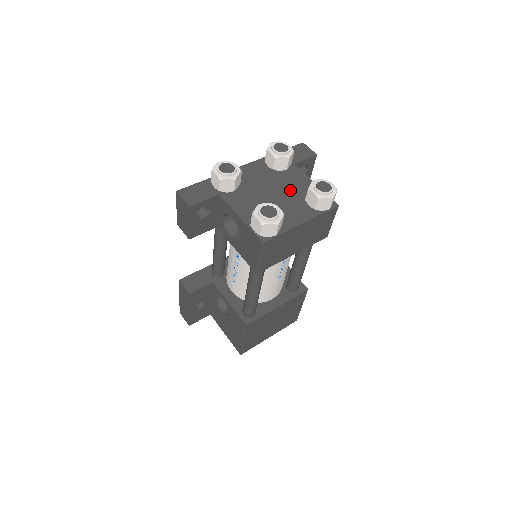
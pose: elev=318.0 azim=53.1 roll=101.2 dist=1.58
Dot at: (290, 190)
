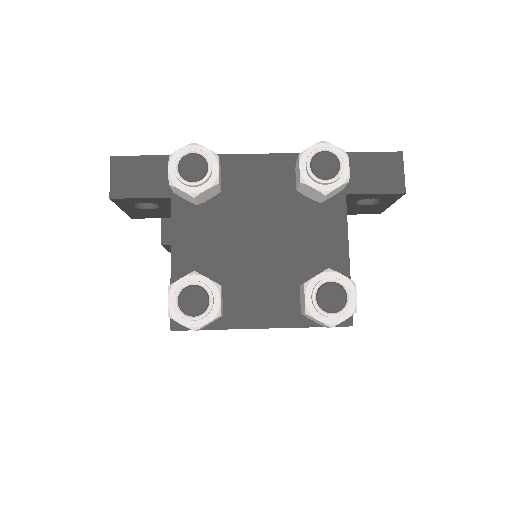
Dot at: (293, 249)
